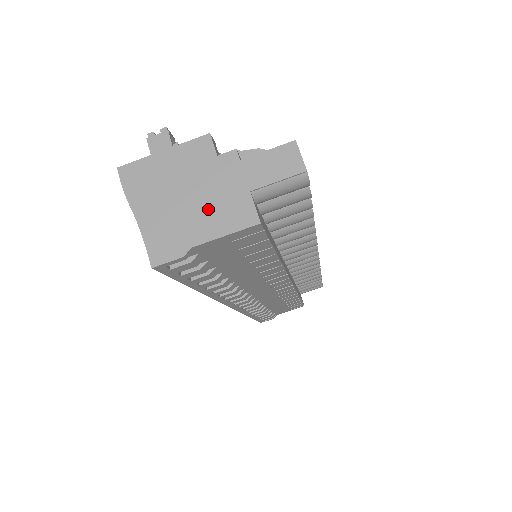
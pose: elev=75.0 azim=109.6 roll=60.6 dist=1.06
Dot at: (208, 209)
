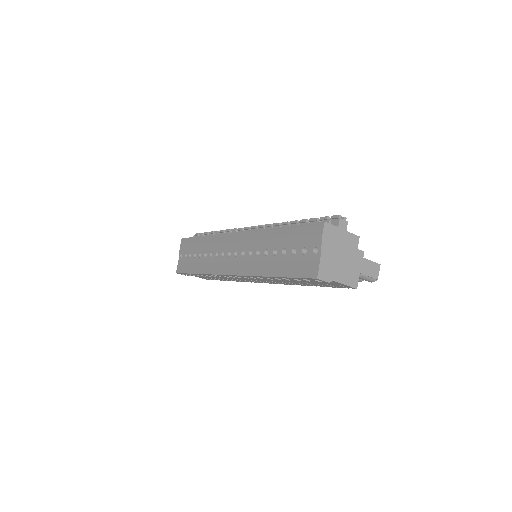
Dot at: (345, 269)
